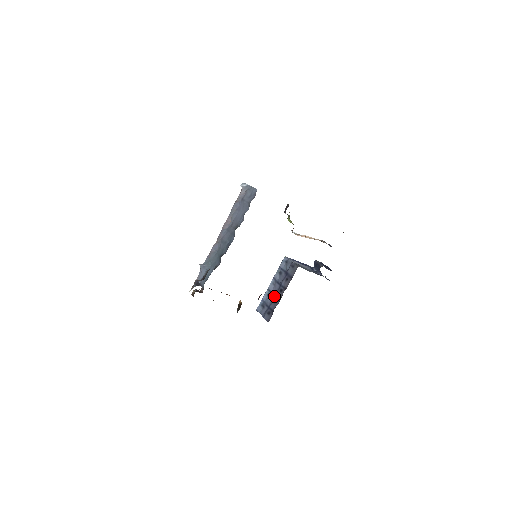
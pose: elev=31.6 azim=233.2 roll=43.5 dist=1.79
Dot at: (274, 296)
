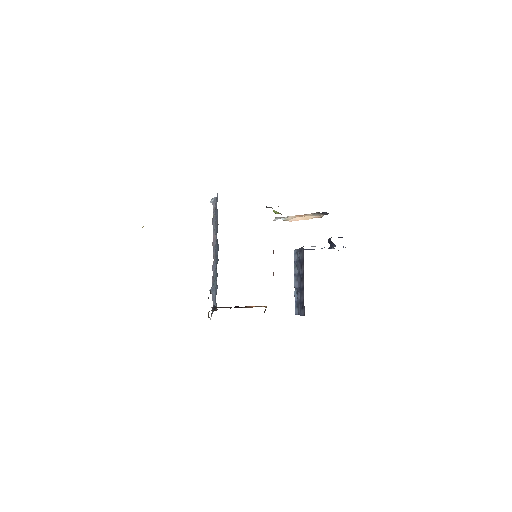
Dot at: (300, 289)
